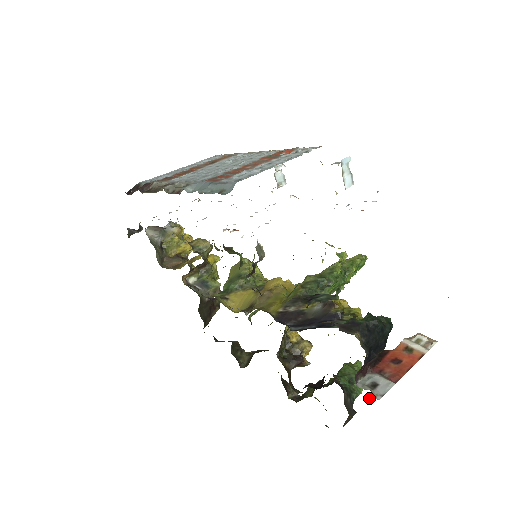
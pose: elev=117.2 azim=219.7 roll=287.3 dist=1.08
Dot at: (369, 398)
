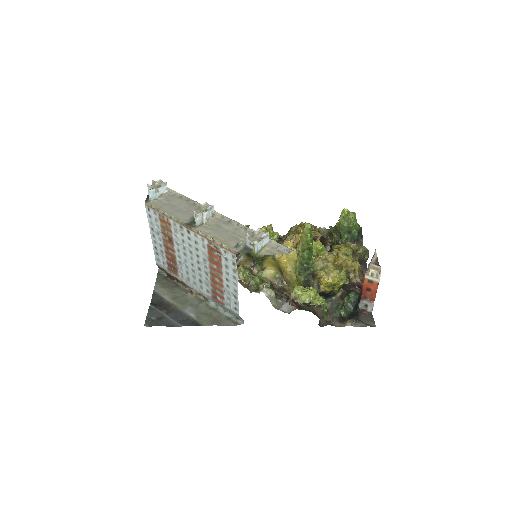
Dot at: occluded
